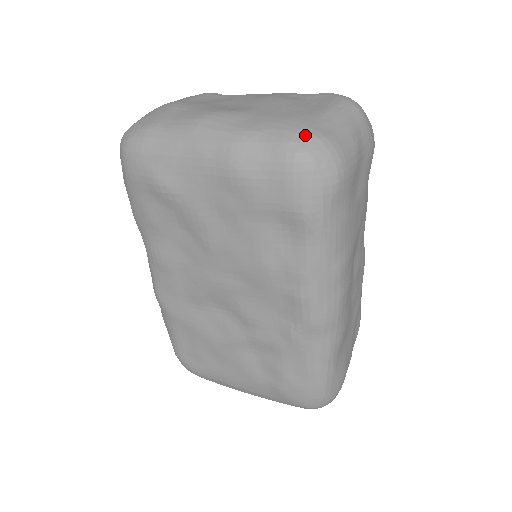
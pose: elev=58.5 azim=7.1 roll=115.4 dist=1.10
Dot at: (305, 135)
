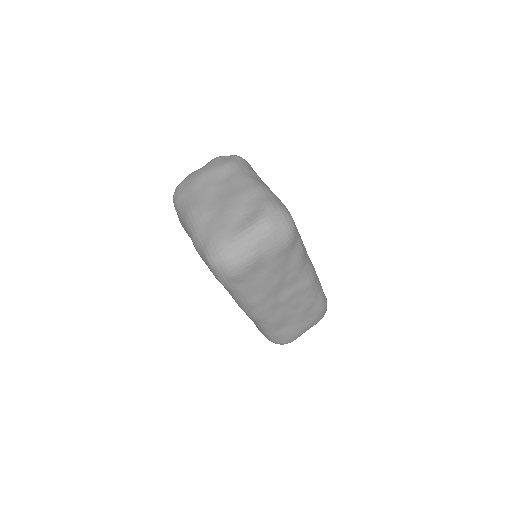
Dot at: (215, 251)
